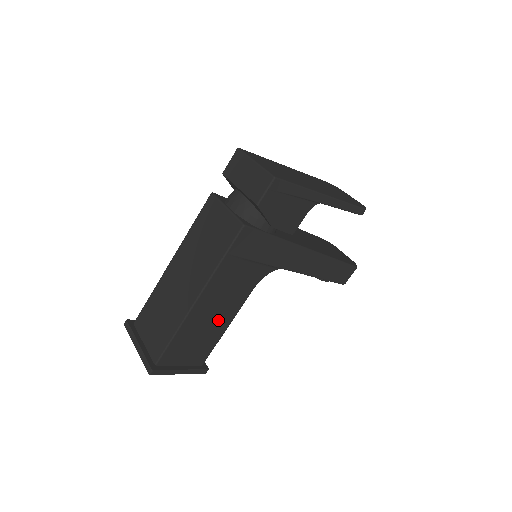
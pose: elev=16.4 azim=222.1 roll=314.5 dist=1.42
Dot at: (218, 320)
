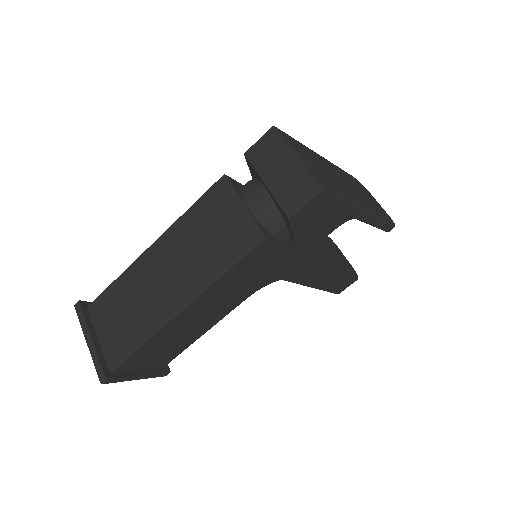
Dot at: (197, 328)
